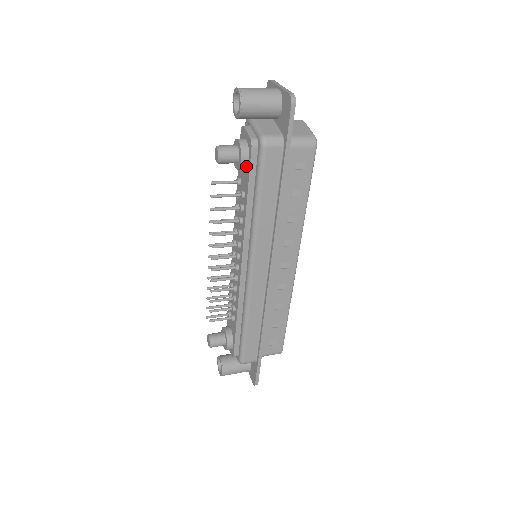
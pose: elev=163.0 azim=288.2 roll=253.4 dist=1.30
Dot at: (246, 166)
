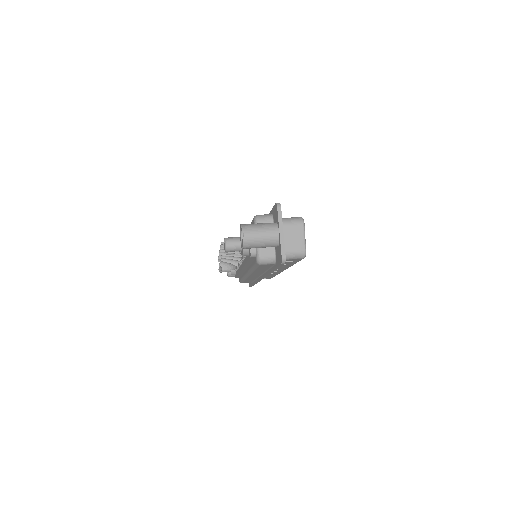
Dot at: occluded
